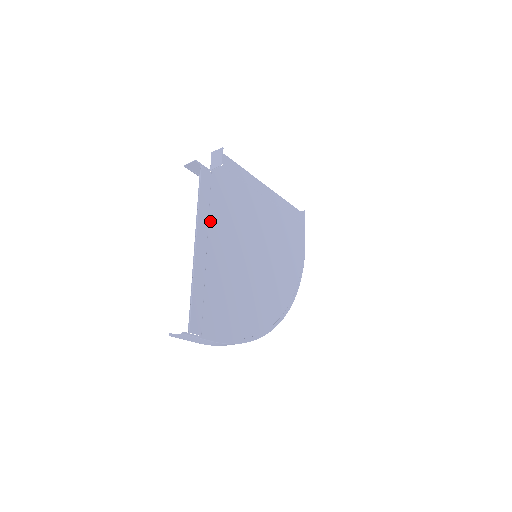
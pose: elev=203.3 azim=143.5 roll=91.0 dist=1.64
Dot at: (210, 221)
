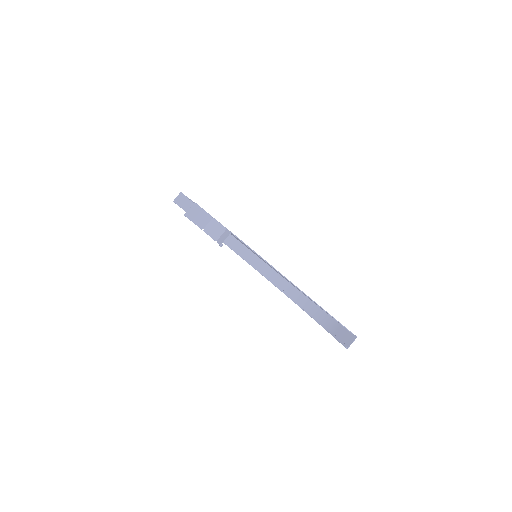
Dot at: occluded
